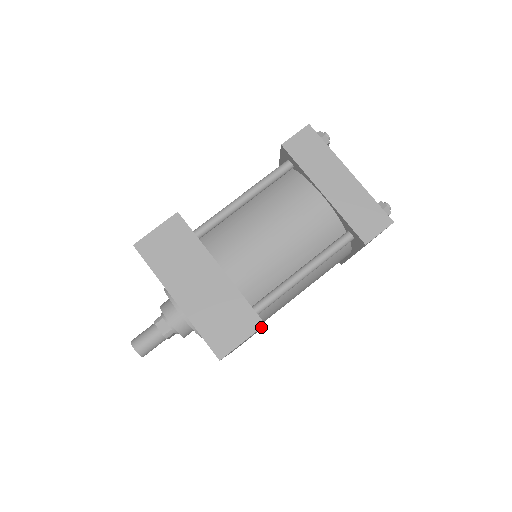
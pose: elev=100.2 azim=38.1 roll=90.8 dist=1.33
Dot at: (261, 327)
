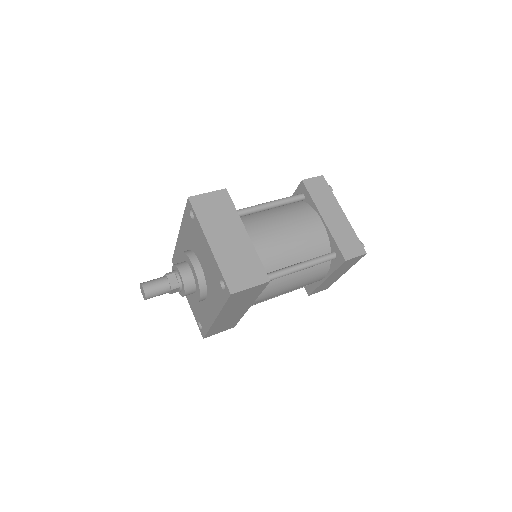
Dot at: (267, 282)
